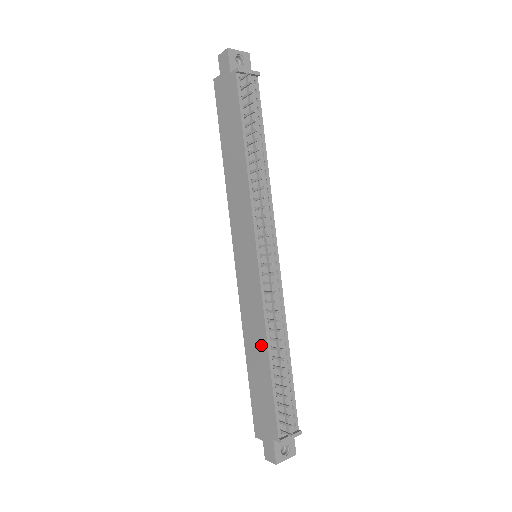
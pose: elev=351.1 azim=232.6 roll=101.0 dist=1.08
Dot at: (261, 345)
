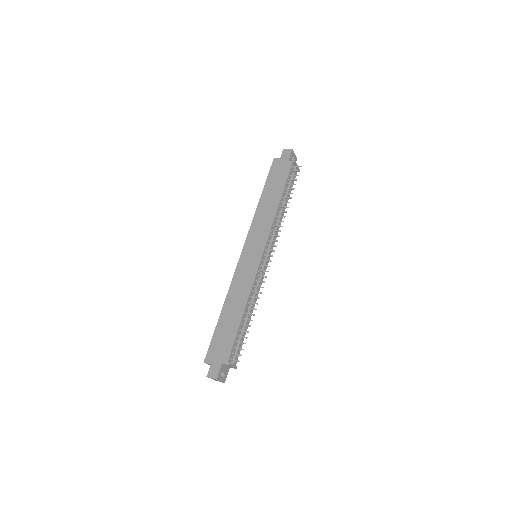
Dot at: (241, 304)
